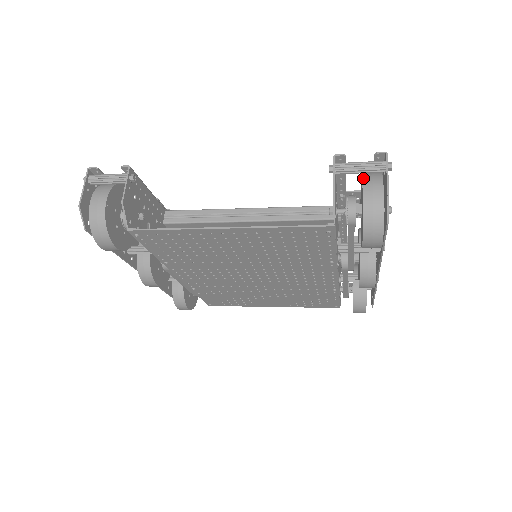
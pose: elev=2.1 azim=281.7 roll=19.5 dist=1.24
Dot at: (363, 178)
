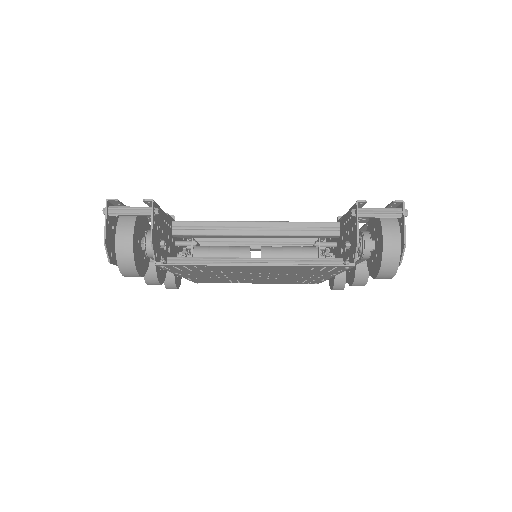
Dot at: (382, 224)
